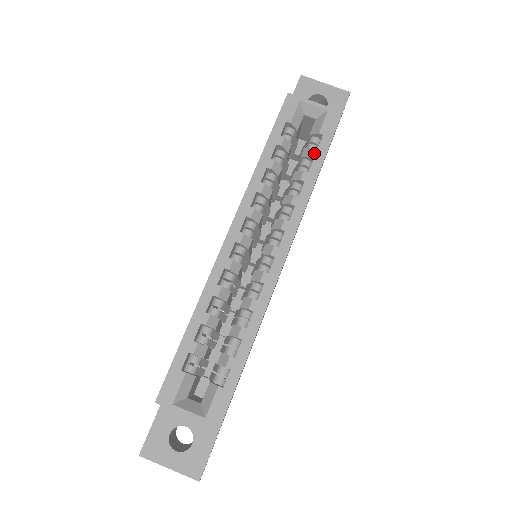
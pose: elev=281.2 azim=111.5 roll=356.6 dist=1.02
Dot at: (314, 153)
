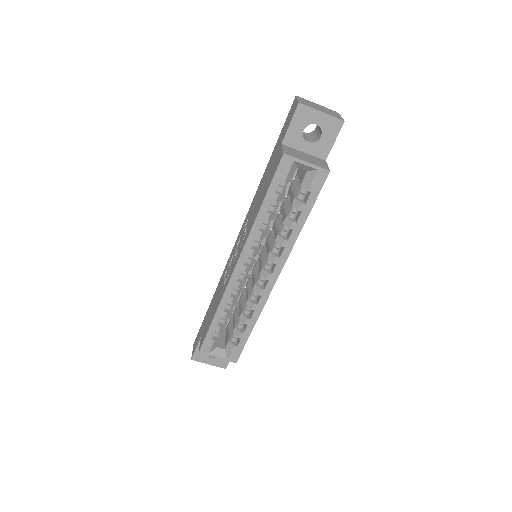
Dot at: (302, 208)
